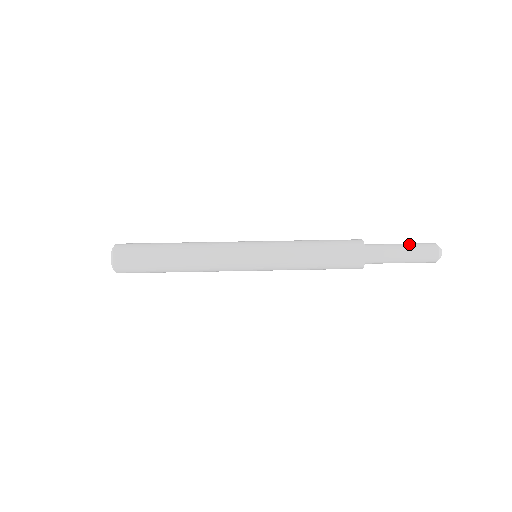
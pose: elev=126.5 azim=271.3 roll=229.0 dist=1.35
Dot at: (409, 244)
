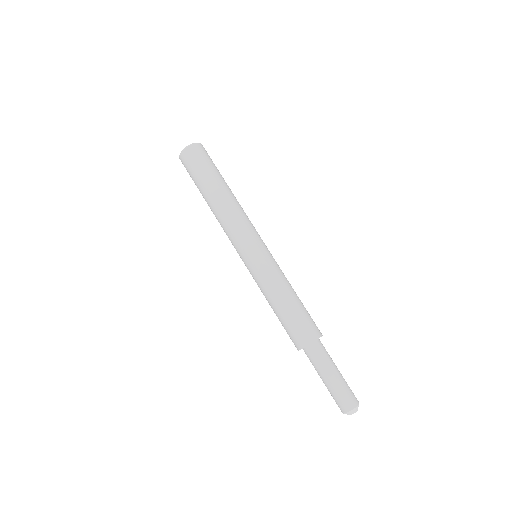
Dot at: (341, 381)
